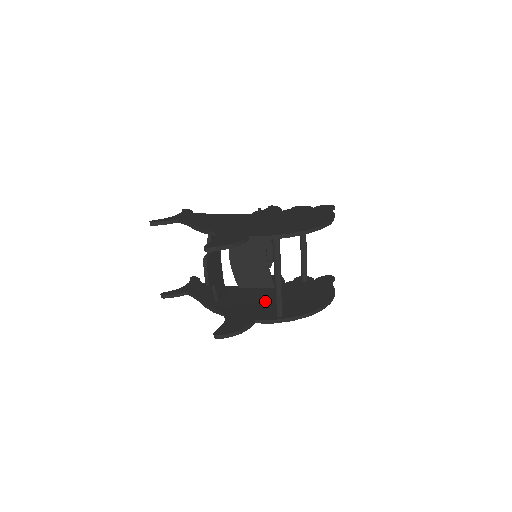
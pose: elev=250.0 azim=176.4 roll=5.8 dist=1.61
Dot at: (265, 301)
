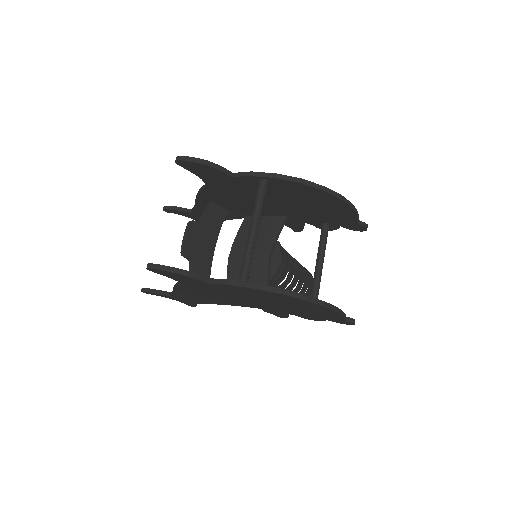
Dot at: occluded
